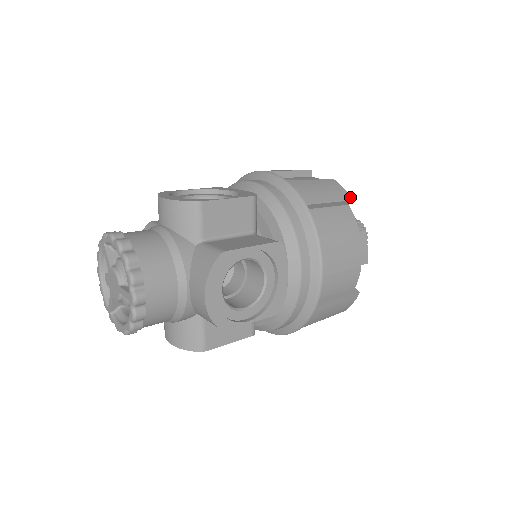
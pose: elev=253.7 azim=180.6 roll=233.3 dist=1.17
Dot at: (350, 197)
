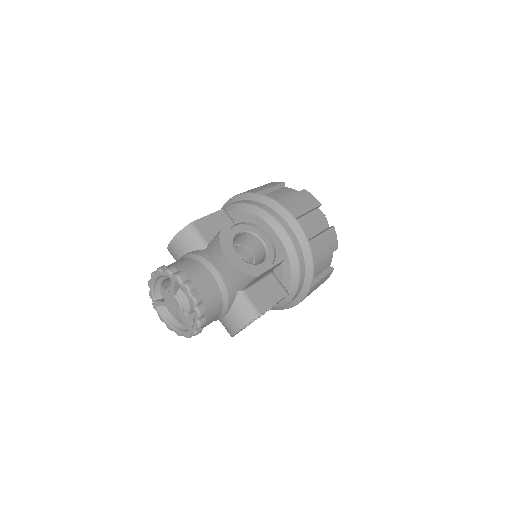
Dot at: occluded
